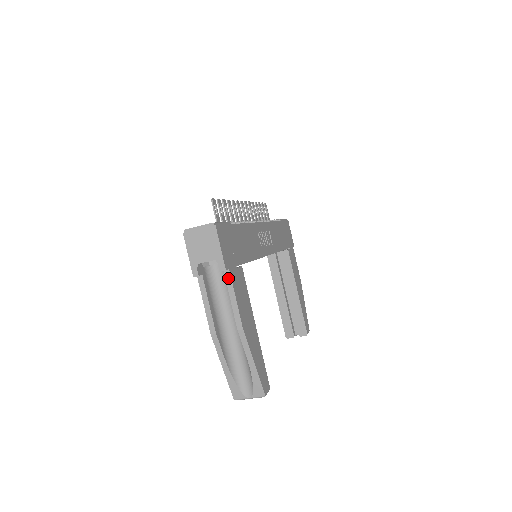
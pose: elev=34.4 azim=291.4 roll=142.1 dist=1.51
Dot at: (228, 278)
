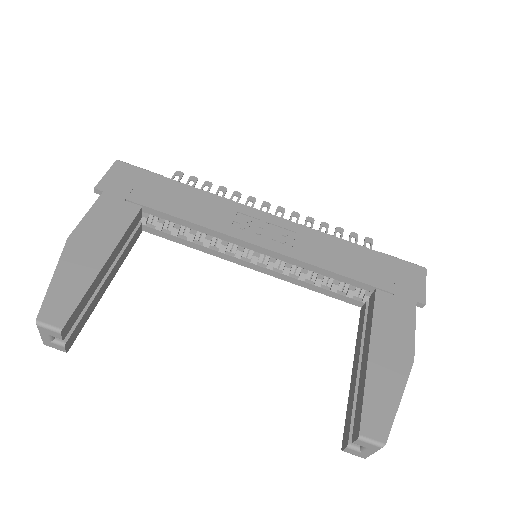
Dot at: (99, 200)
